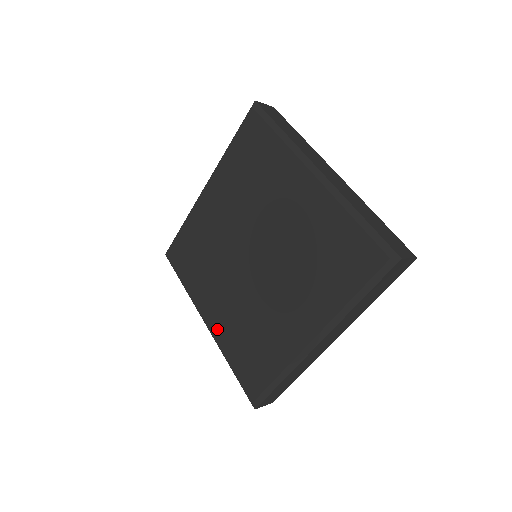
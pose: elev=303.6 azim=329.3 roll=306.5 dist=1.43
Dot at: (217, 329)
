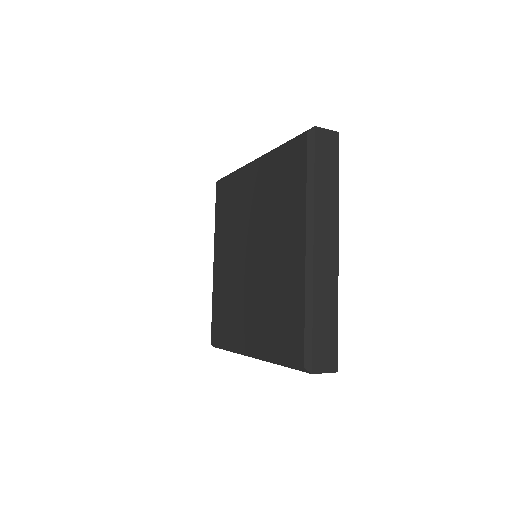
Dot at: (216, 276)
